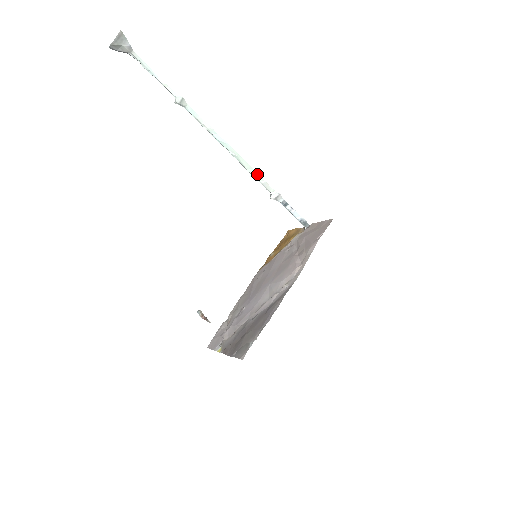
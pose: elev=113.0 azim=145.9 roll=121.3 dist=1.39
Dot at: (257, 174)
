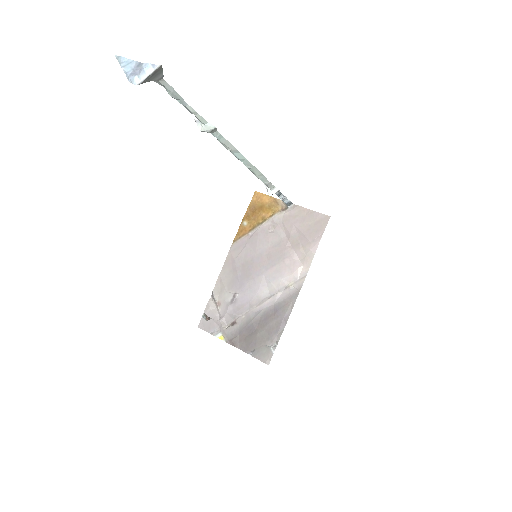
Dot at: (265, 178)
